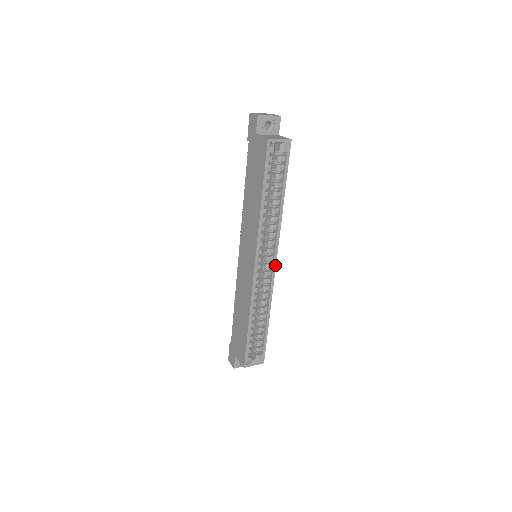
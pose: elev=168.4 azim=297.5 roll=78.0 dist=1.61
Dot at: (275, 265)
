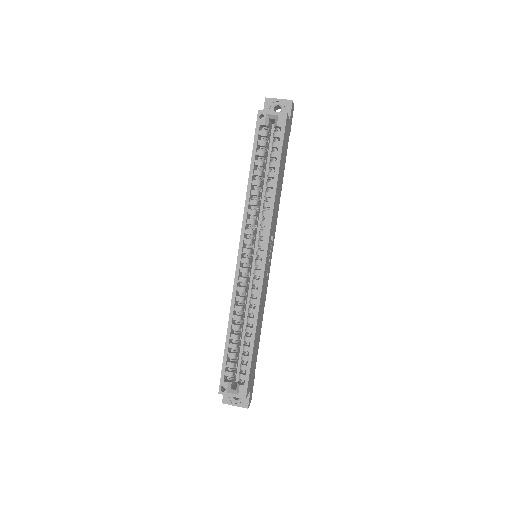
Dot at: (265, 262)
